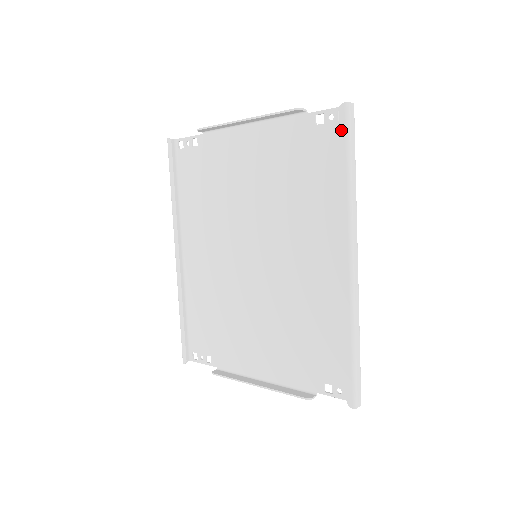
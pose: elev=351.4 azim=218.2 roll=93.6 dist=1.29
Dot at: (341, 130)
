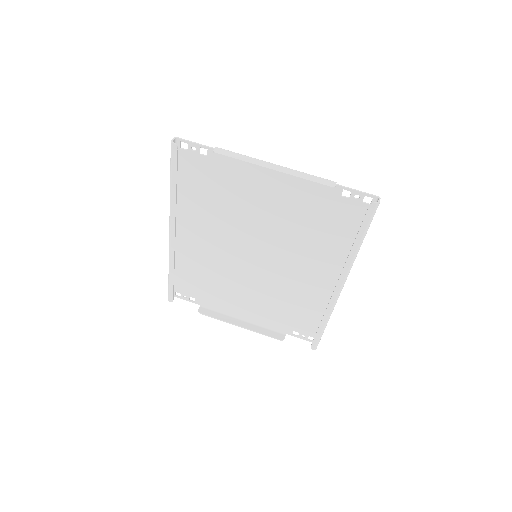
Dot at: (366, 219)
